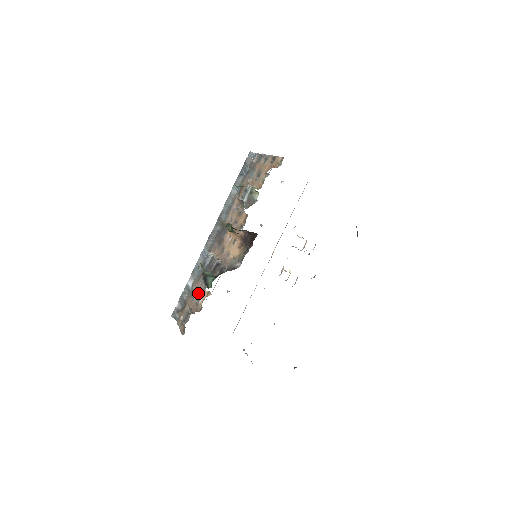
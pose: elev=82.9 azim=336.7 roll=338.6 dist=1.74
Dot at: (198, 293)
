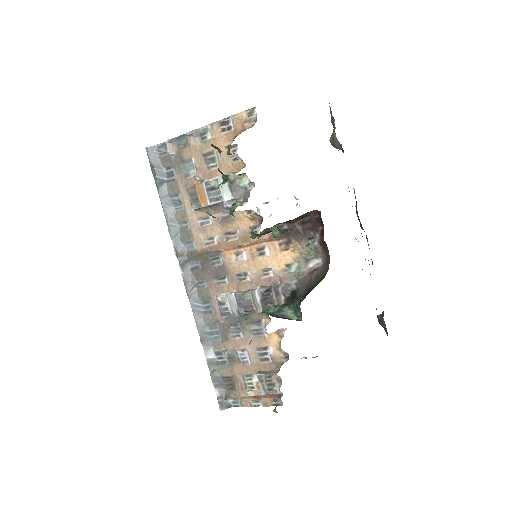
Dot at: (251, 349)
